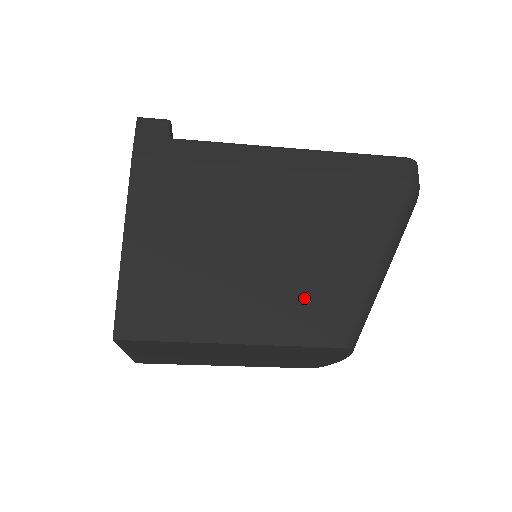
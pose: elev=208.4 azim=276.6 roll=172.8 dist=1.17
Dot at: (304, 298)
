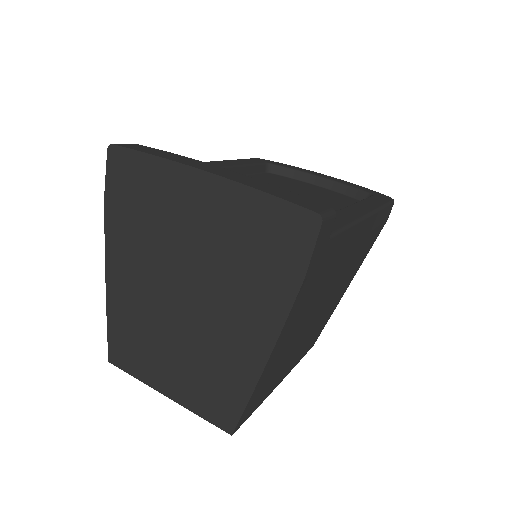
Dot at: occluded
